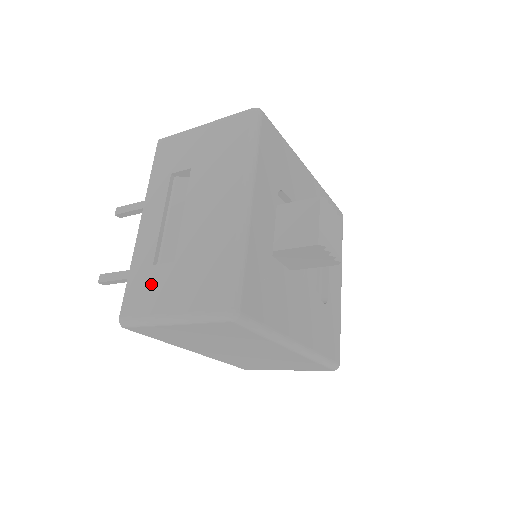
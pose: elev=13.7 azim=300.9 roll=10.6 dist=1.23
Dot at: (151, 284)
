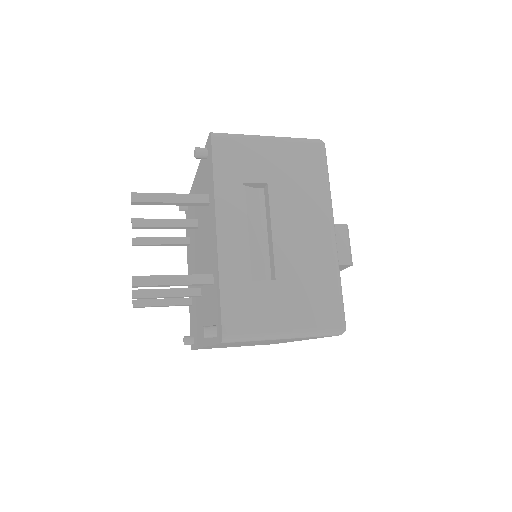
Dot at: (254, 301)
